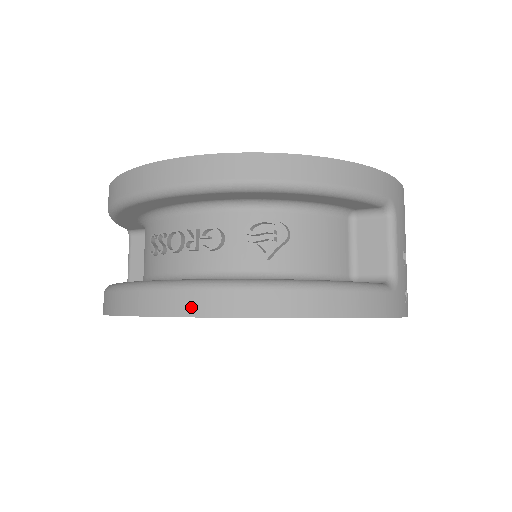
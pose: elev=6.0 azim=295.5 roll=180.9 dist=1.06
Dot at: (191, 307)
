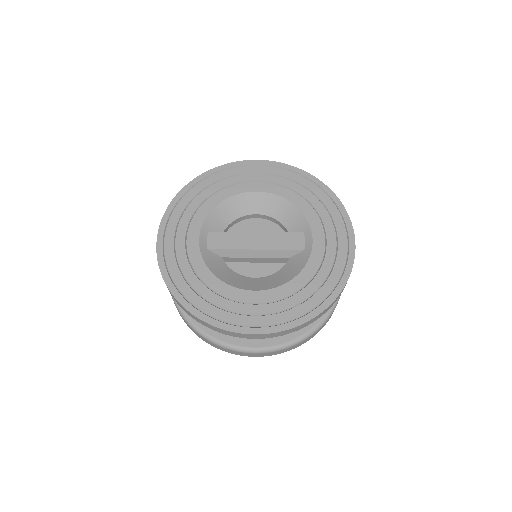
Dot at: (267, 355)
